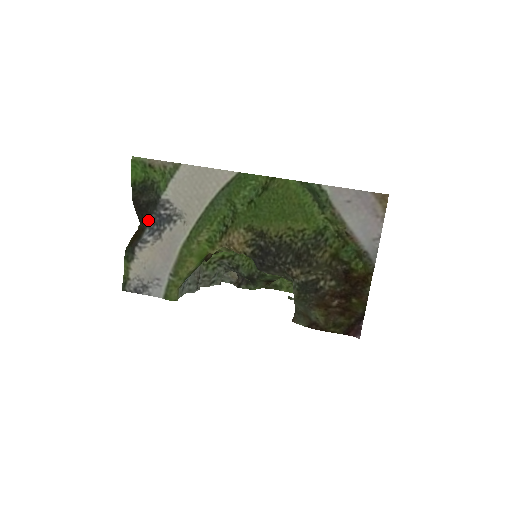
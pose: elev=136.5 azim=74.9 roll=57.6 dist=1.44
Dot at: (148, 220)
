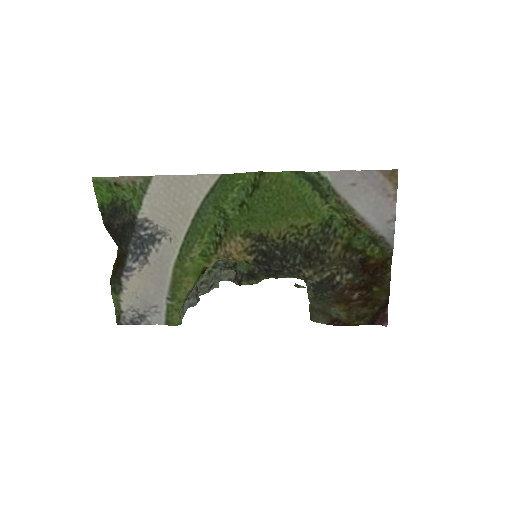
Dot at: (128, 245)
